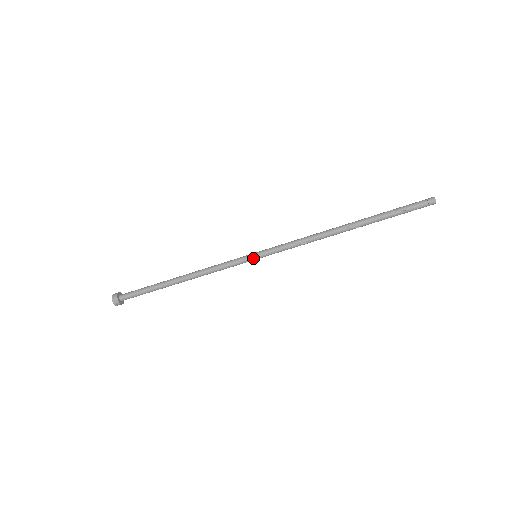
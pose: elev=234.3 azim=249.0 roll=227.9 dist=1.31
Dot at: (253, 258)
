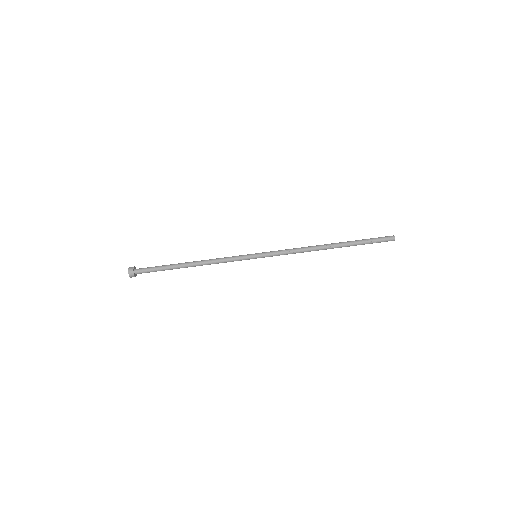
Dot at: (254, 257)
